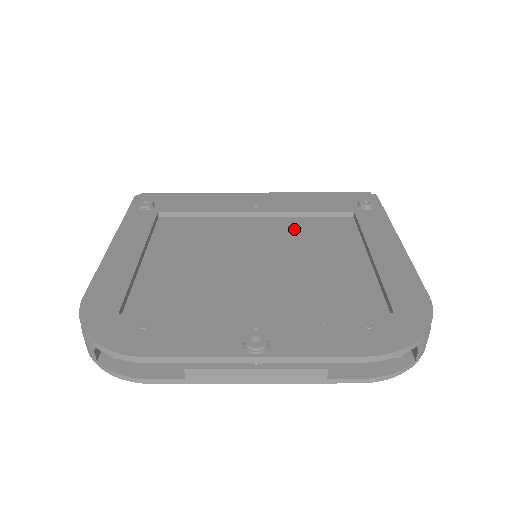
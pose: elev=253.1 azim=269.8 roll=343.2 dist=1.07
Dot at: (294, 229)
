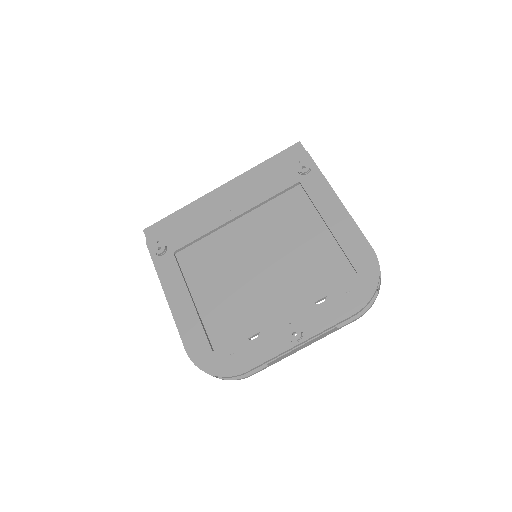
Dot at: (268, 220)
